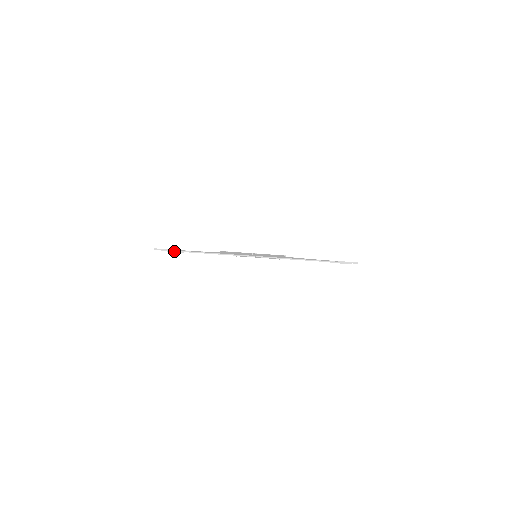
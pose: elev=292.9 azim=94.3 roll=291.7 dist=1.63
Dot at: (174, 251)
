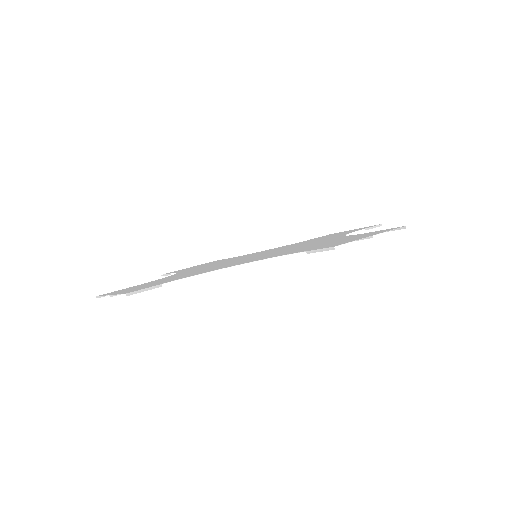
Dot at: occluded
